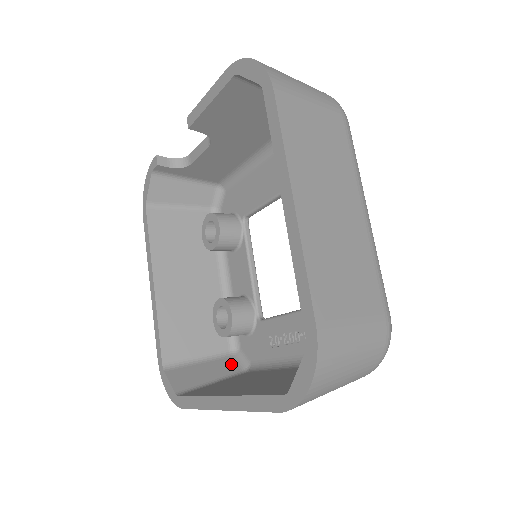
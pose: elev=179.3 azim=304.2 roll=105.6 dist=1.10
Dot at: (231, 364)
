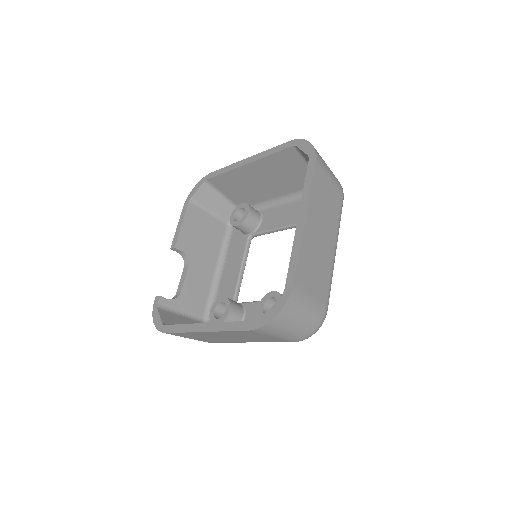
Dot at: occluded
